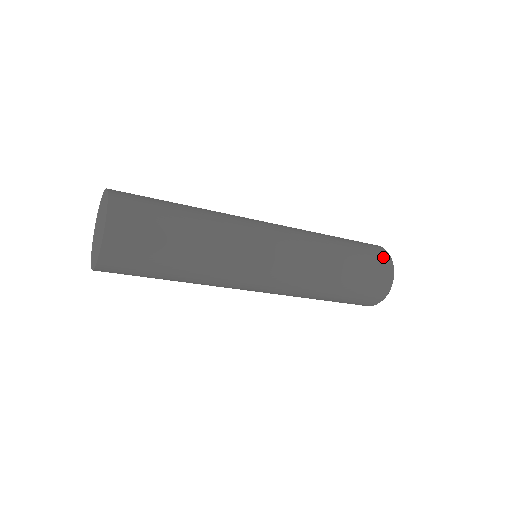
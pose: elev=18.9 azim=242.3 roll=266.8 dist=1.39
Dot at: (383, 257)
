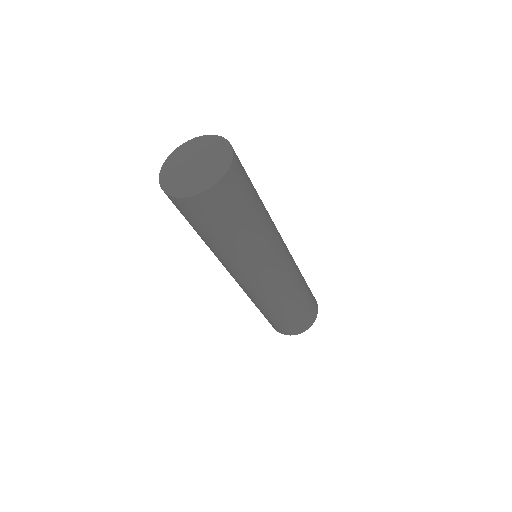
Dot at: (316, 310)
